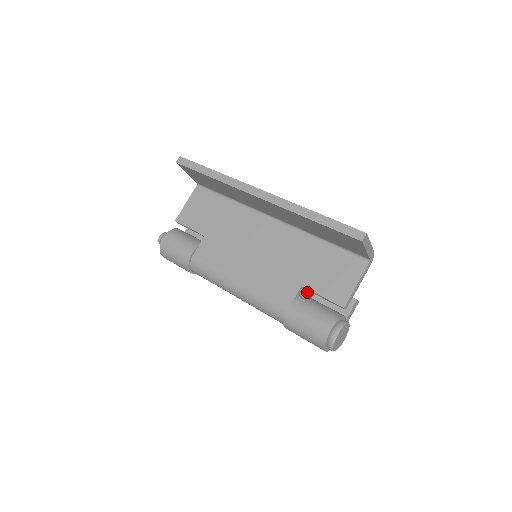
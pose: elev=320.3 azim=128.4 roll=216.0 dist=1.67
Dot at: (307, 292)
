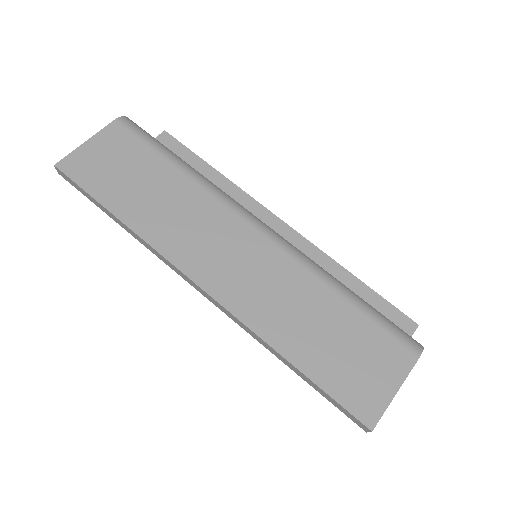
Dot at: occluded
